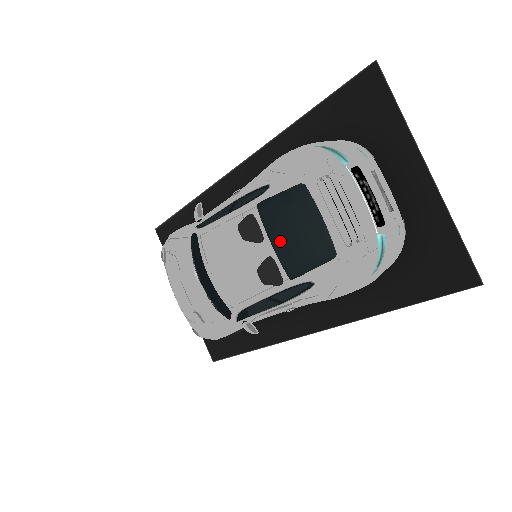
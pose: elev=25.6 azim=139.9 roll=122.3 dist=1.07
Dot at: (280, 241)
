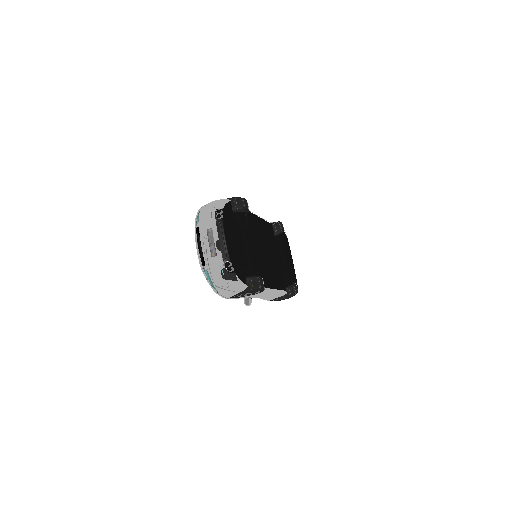
Dot at: occluded
